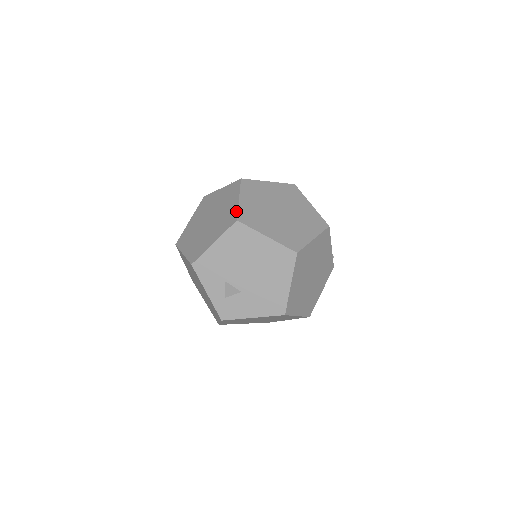
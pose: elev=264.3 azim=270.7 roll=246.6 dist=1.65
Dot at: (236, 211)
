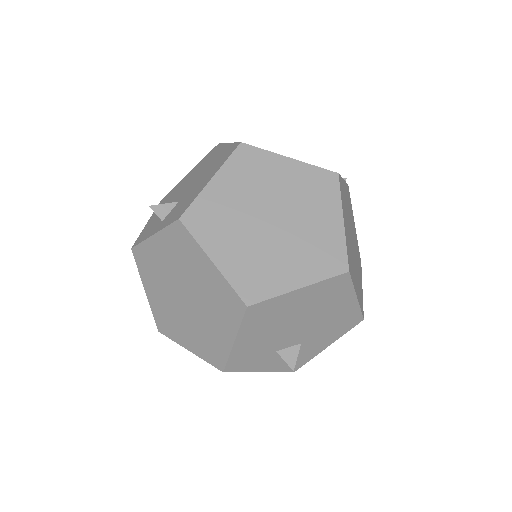
Dot at: (229, 289)
